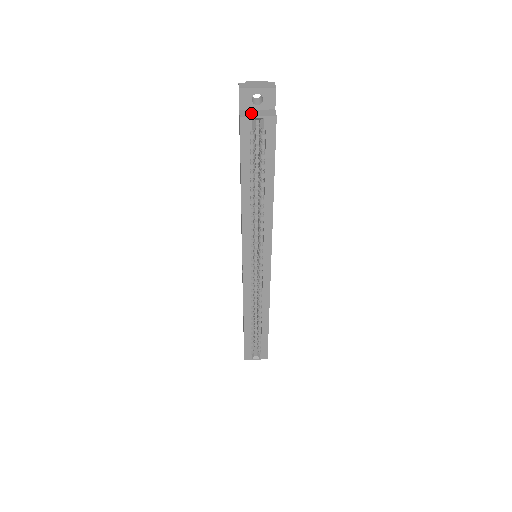
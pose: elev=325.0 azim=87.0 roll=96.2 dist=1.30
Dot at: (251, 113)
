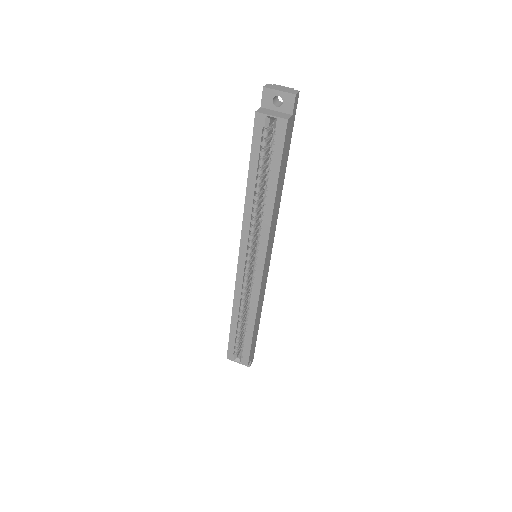
Dot at: (268, 112)
